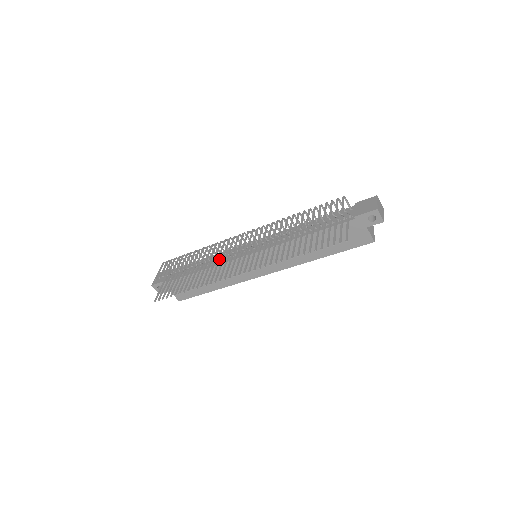
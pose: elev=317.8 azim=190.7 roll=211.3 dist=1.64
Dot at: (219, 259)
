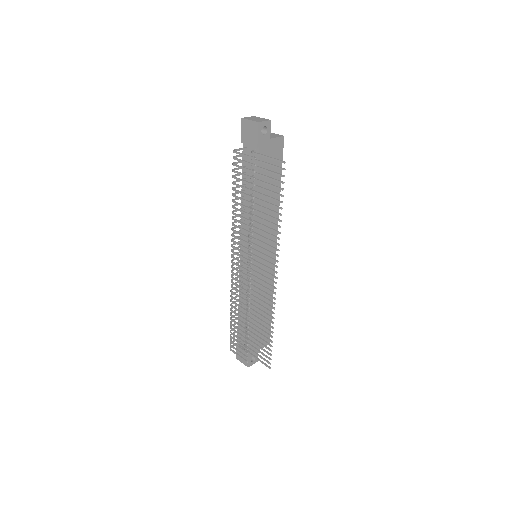
Dot at: (248, 293)
